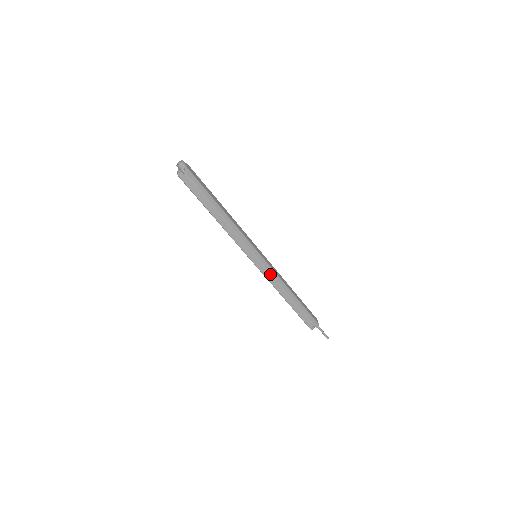
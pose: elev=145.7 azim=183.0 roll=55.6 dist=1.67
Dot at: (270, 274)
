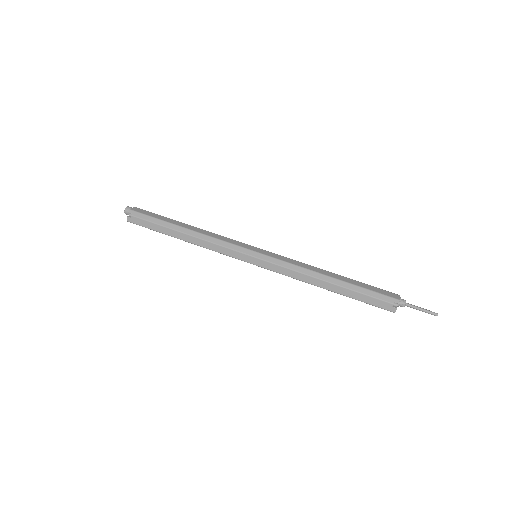
Dot at: (280, 267)
